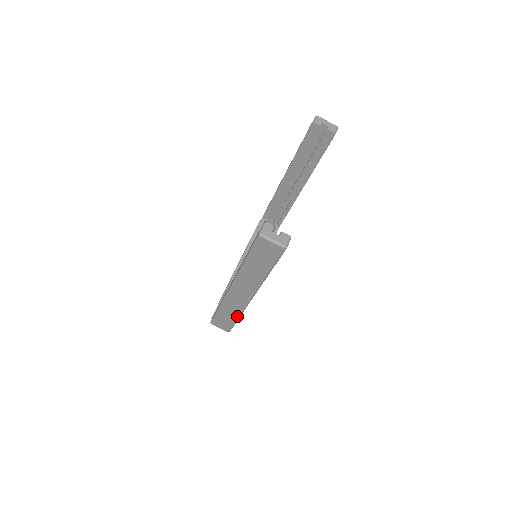
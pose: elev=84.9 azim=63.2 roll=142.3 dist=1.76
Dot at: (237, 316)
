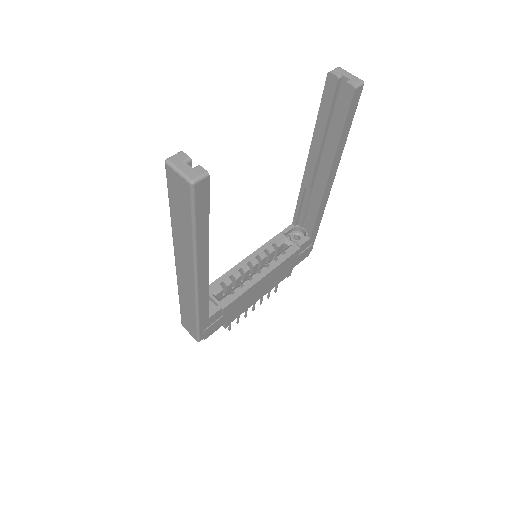
Dot at: (195, 313)
